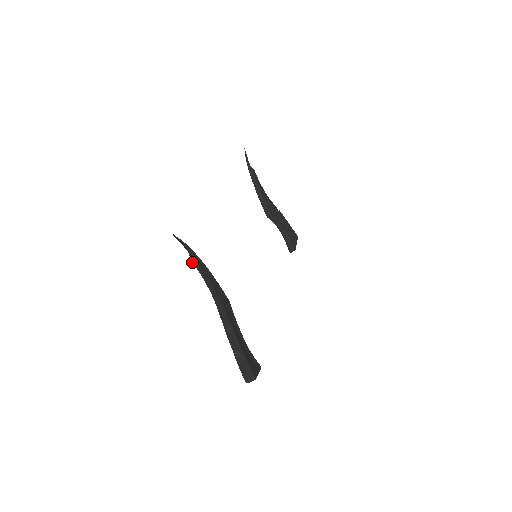
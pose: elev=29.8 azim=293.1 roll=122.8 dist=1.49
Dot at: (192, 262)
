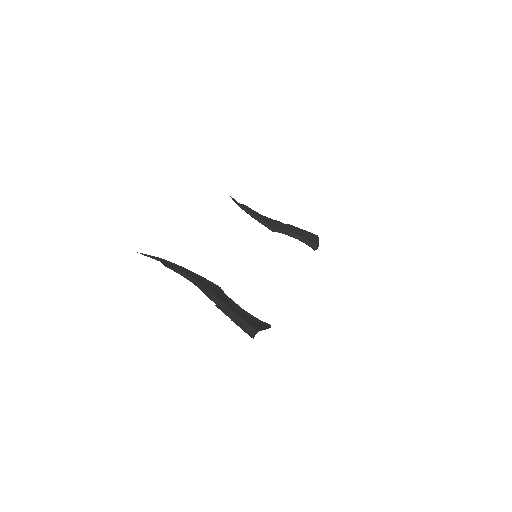
Dot at: (165, 266)
